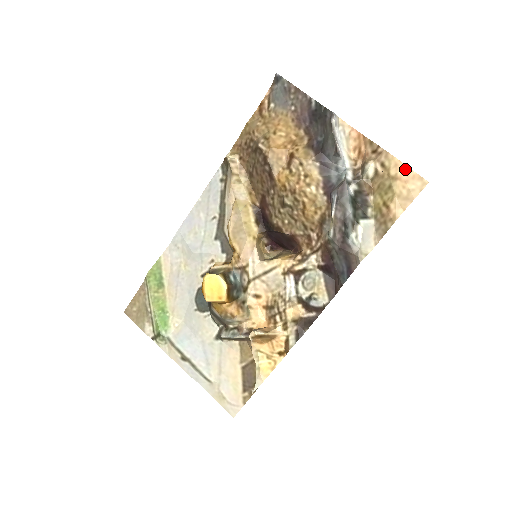
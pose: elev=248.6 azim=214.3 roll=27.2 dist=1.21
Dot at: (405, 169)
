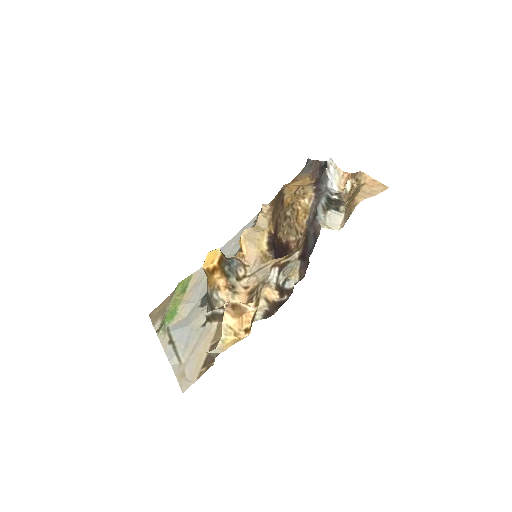
Dot at: (372, 180)
